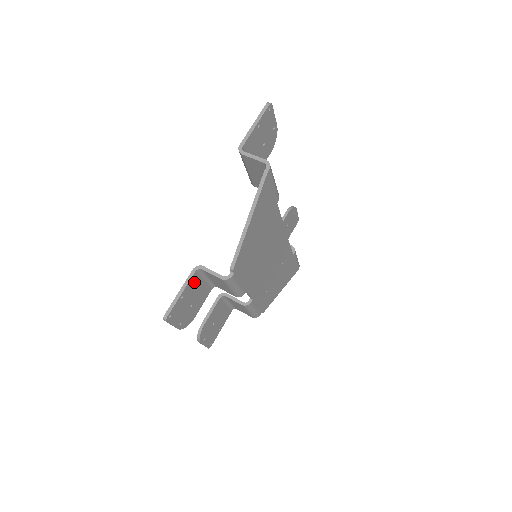
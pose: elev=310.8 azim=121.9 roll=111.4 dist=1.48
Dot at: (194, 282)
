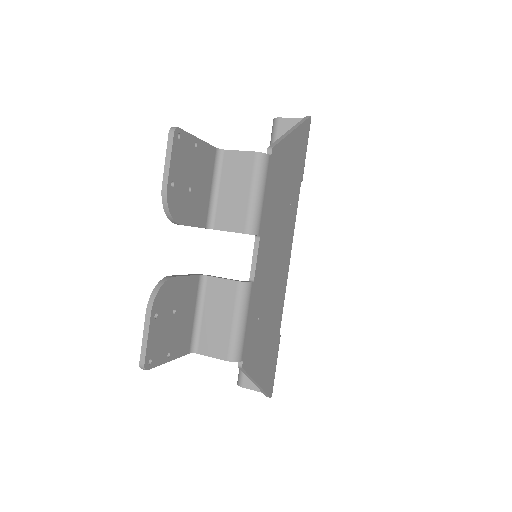
Dot at: (208, 161)
